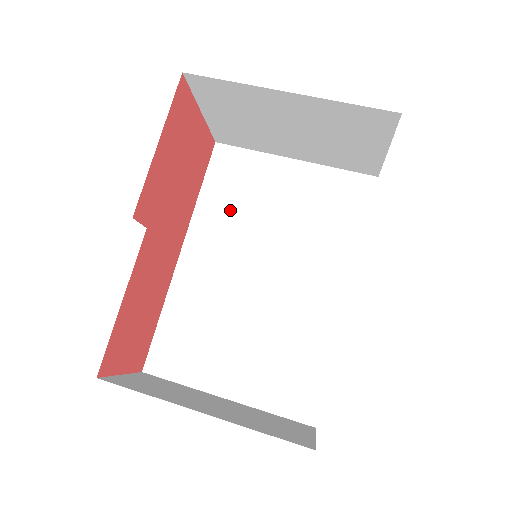
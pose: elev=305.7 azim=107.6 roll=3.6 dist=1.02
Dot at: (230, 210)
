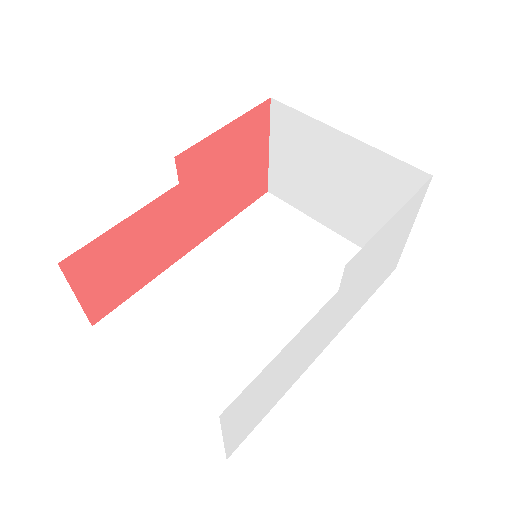
Dot at: (252, 239)
